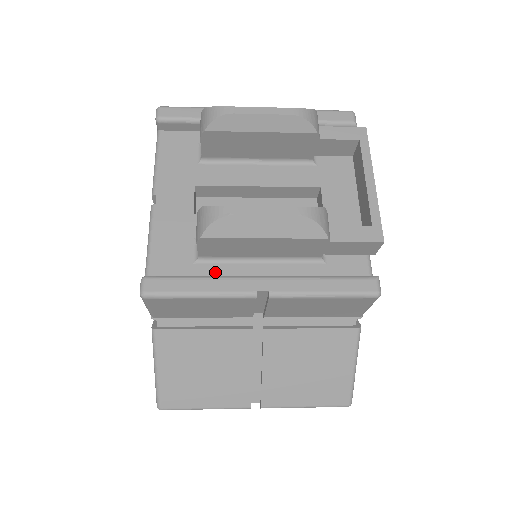
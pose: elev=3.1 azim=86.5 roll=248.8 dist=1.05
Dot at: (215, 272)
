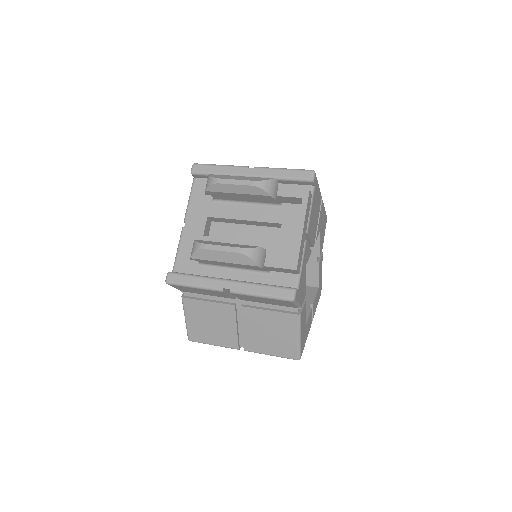
Dot at: (208, 273)
